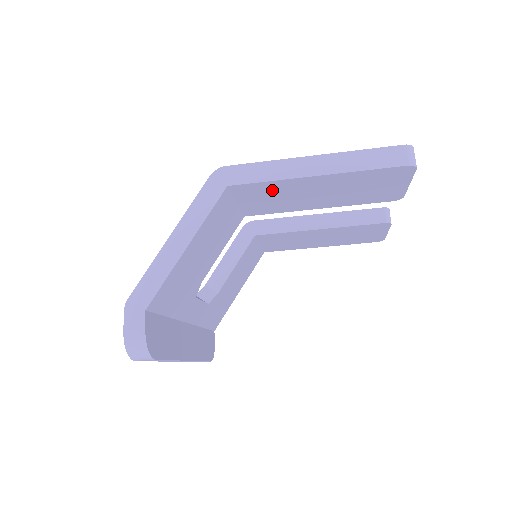
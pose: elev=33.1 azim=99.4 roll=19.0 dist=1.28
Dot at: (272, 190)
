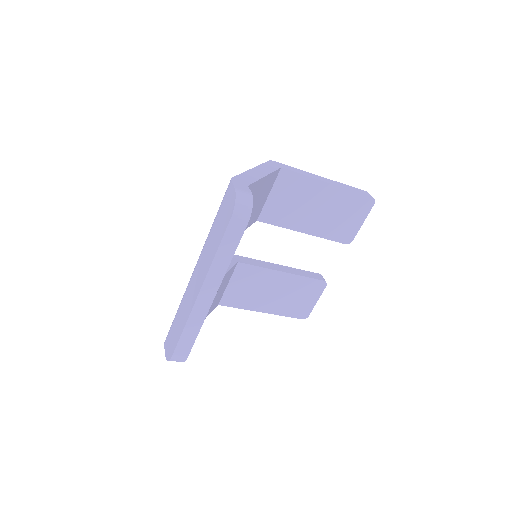
Dot at: (298, 189)
